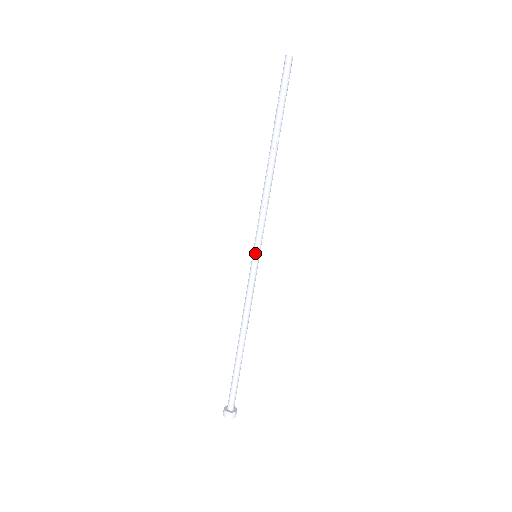
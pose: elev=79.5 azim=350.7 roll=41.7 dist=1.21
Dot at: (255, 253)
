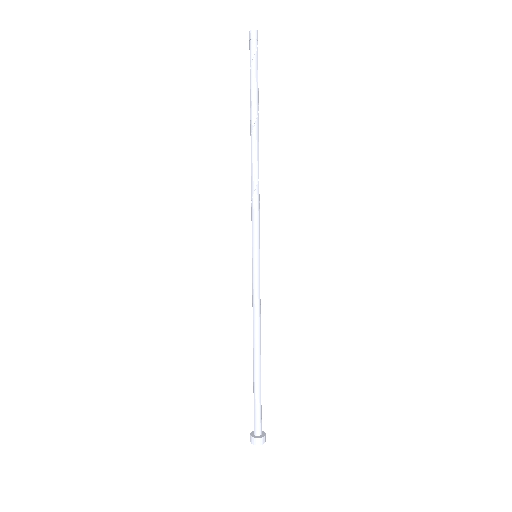
Dot at: (252, 252)
